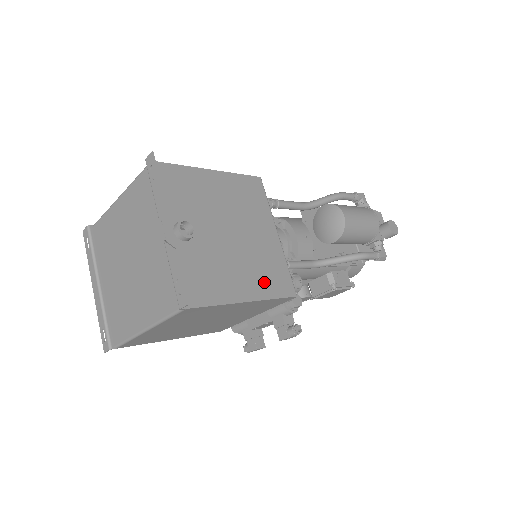
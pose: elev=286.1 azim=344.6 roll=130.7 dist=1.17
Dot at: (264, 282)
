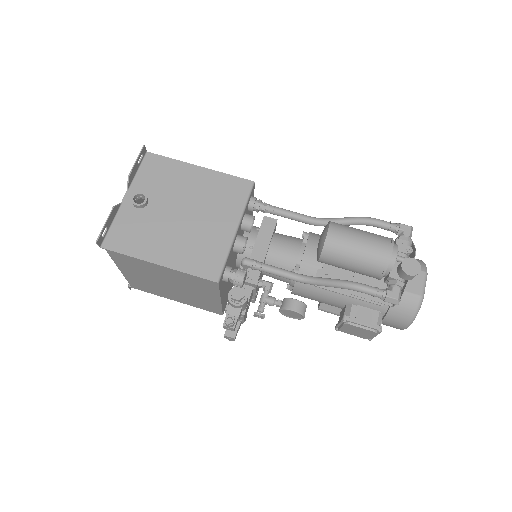
Dot at: (189, 258)
